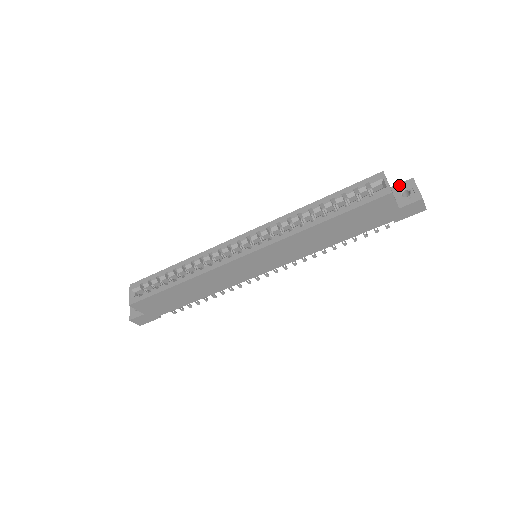
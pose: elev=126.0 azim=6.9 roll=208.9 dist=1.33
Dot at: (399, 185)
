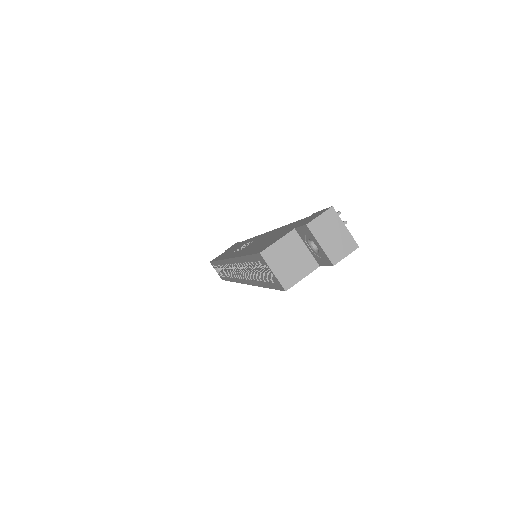
Dot at: (300, 230)
